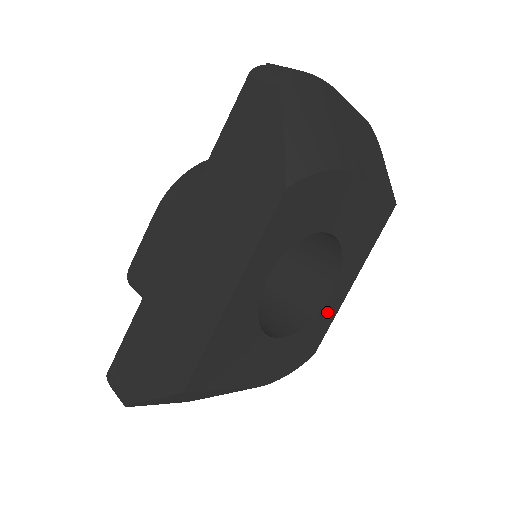
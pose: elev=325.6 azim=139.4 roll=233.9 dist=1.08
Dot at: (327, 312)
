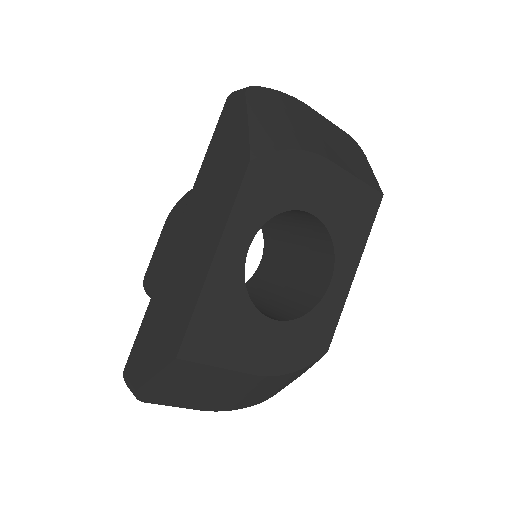
Dot at: (330, 303)
